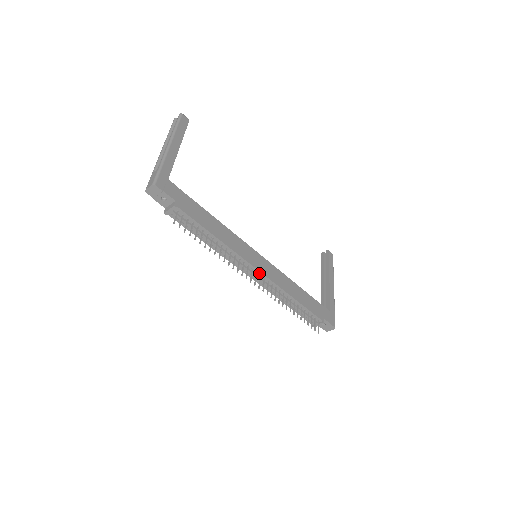
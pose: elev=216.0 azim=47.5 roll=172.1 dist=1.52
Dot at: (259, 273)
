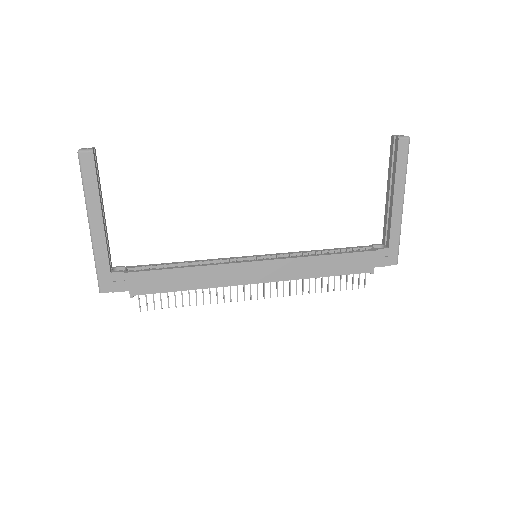
Dot at: (261, 282)
